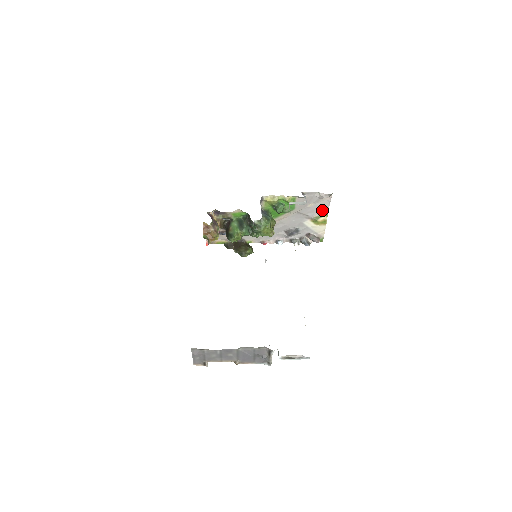
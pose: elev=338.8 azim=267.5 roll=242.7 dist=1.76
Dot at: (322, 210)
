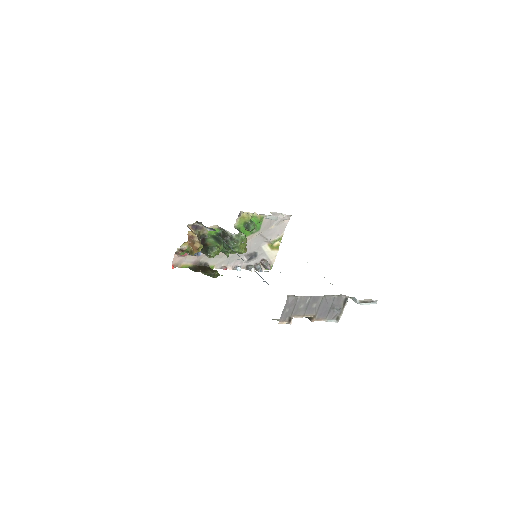
Dot at: (278, 234)
